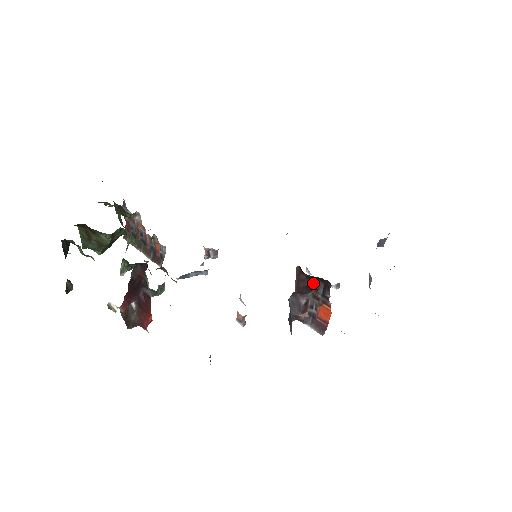
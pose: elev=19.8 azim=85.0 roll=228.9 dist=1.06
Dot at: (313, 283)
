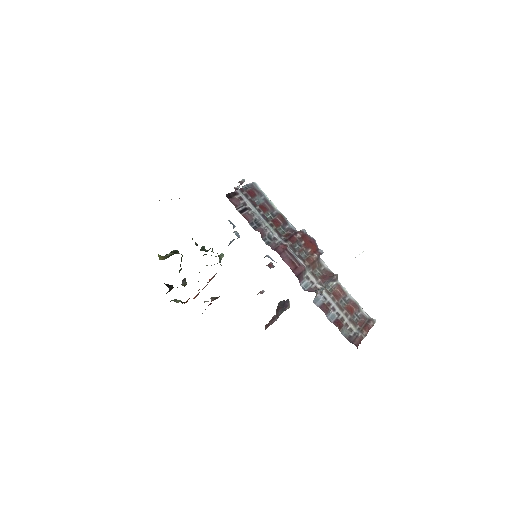
Dot at: occluded
